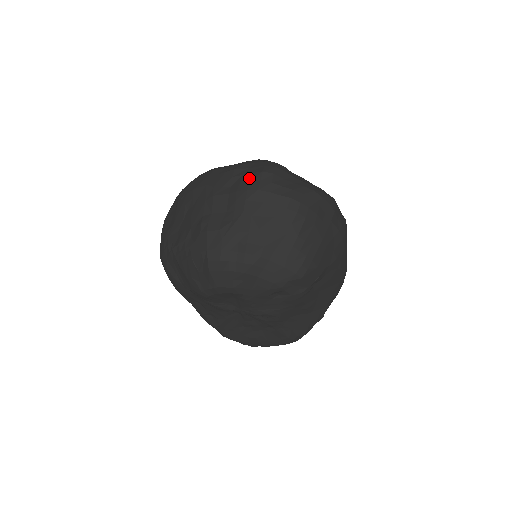
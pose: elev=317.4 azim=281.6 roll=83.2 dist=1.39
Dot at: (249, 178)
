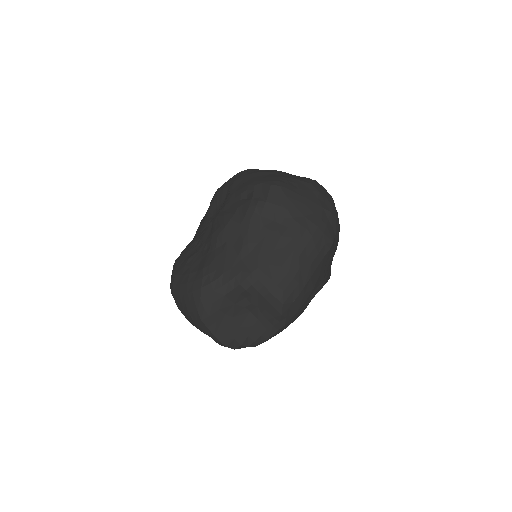
Dot at: occluded
